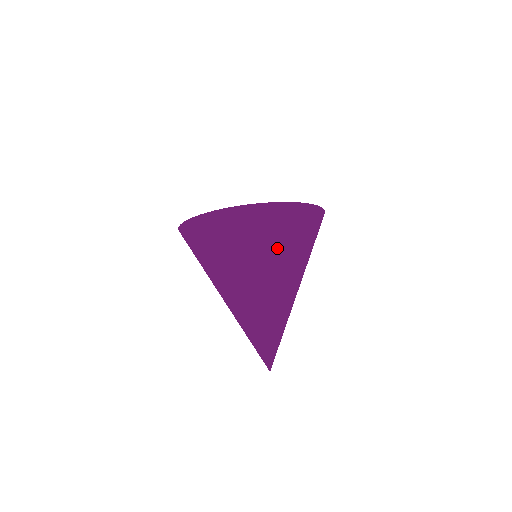
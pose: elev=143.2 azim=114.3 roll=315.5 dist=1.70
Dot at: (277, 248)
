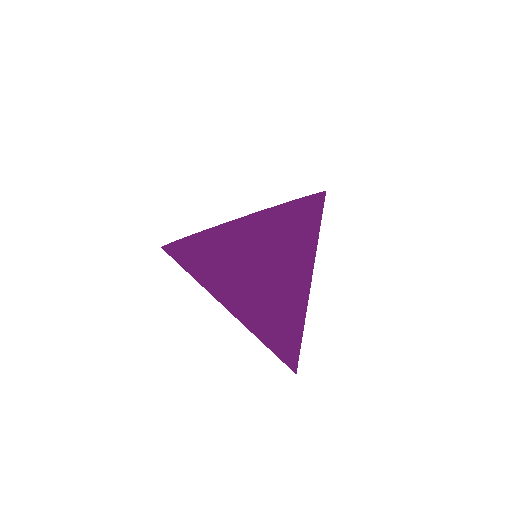
Dot at: (276, 262)
